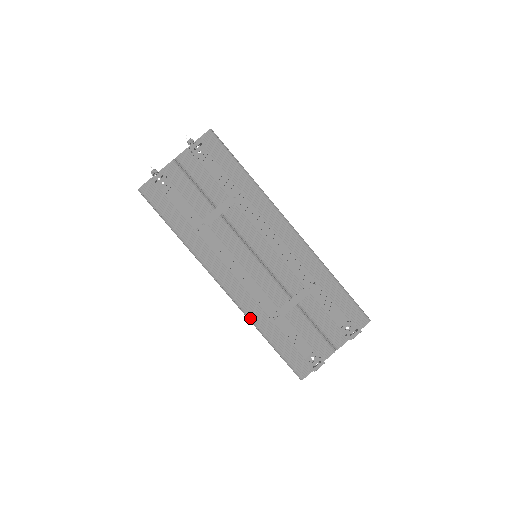
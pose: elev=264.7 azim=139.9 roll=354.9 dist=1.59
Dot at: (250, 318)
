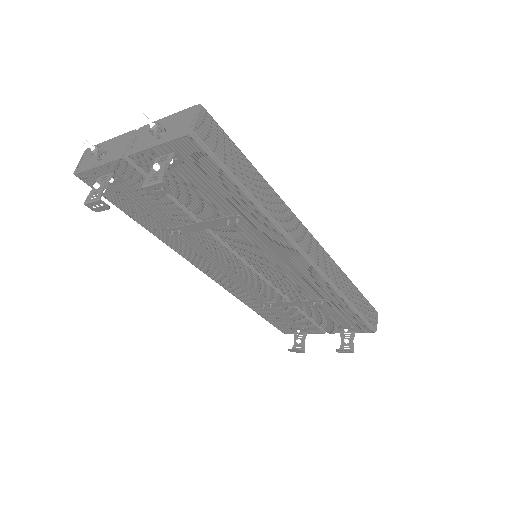
Dot at: (237, 298)
